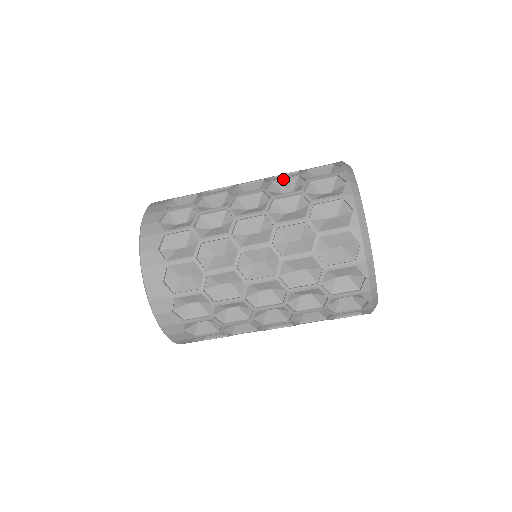
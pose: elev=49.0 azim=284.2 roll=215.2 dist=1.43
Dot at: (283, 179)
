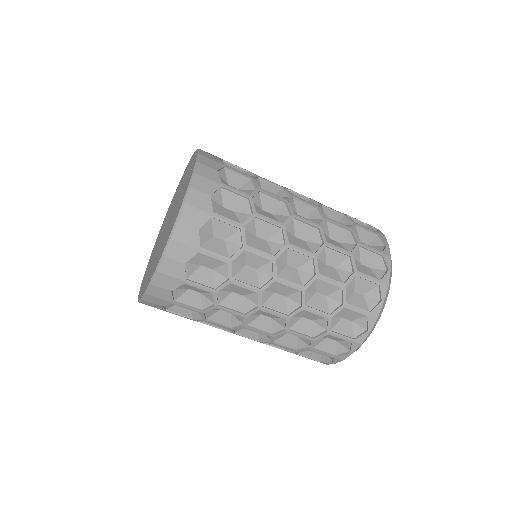
Dot at: (336, 250)
